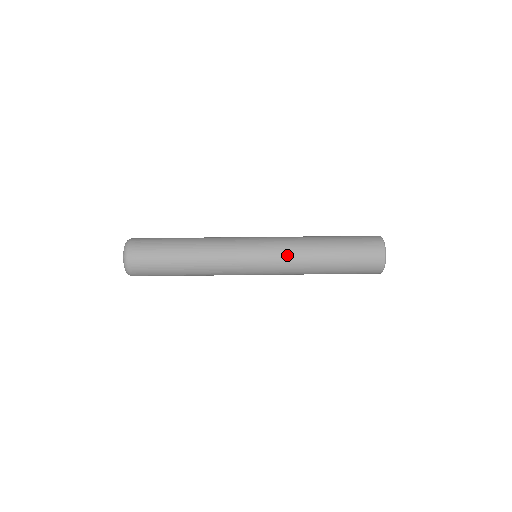
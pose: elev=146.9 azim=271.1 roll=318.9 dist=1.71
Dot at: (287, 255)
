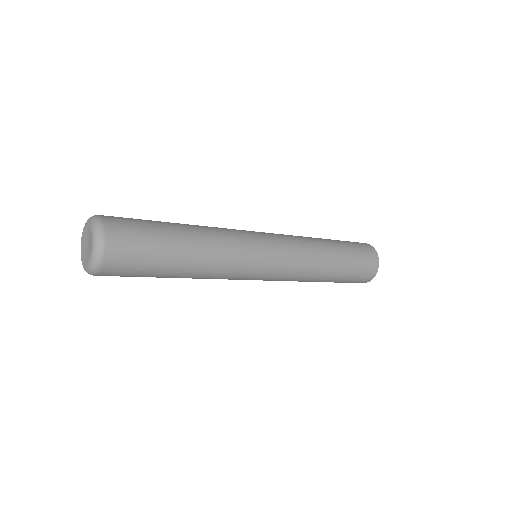
Dot at: occluded
